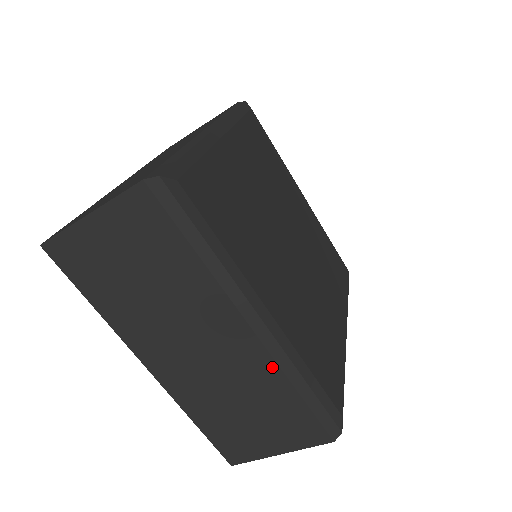
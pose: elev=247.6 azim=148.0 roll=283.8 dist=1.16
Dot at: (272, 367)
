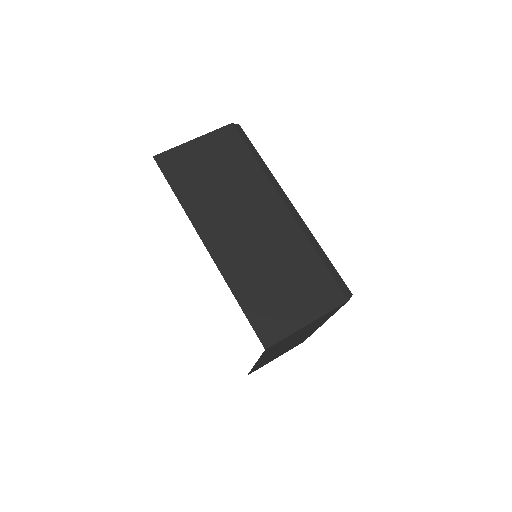
Dot at: occluded
